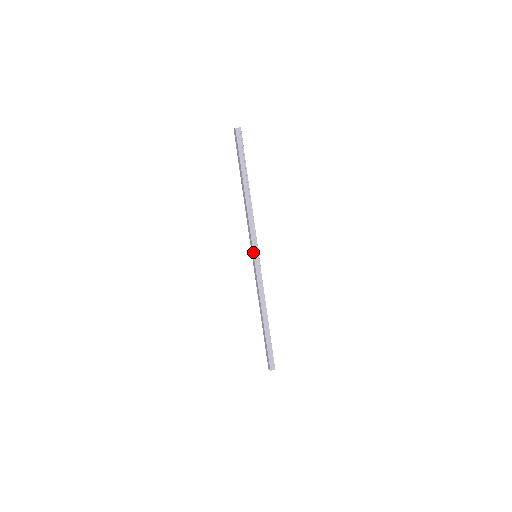
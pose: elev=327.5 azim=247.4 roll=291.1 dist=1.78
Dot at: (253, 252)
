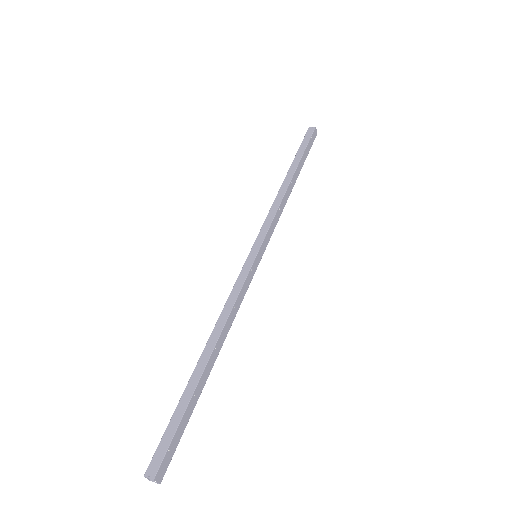
Dot at: (253, 246)
